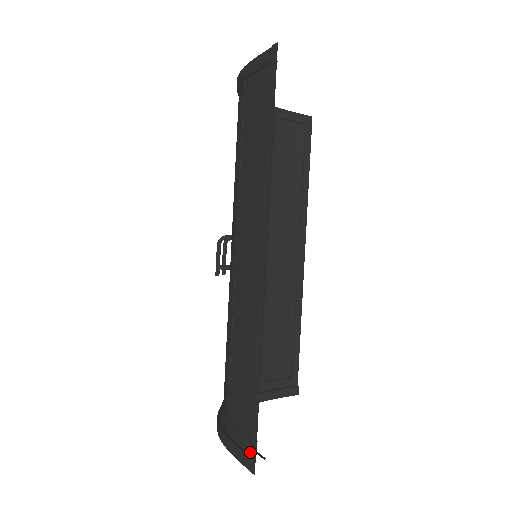
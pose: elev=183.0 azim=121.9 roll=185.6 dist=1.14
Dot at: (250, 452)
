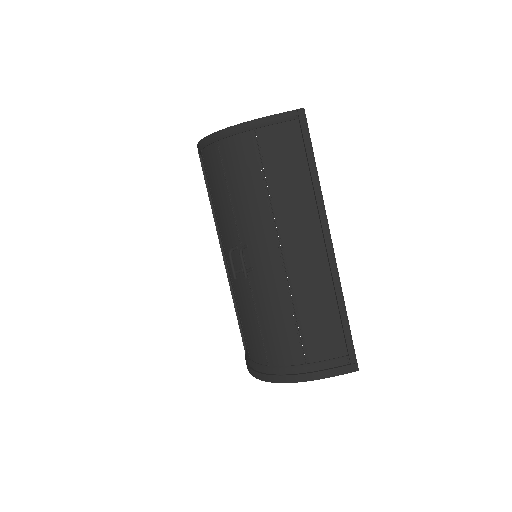
Dot at: (347, 363)
